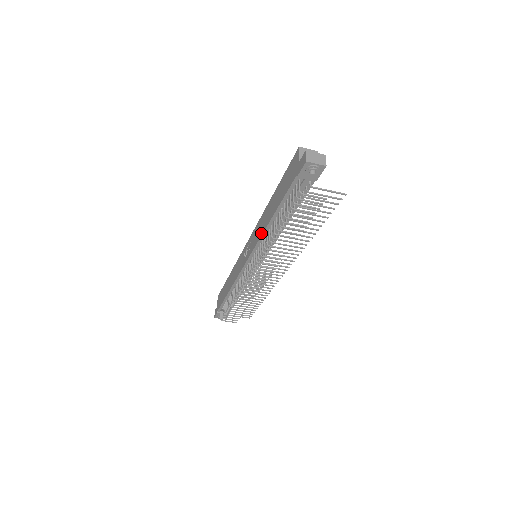
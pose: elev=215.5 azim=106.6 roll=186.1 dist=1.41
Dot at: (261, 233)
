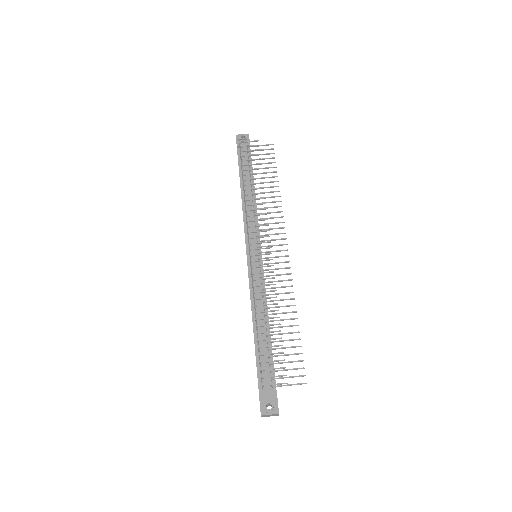
Dot at: occluded
